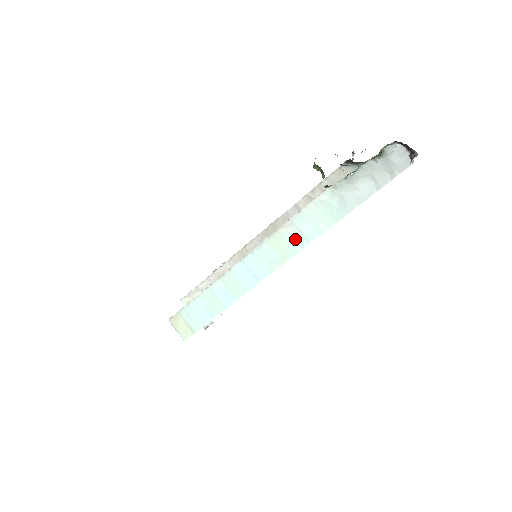
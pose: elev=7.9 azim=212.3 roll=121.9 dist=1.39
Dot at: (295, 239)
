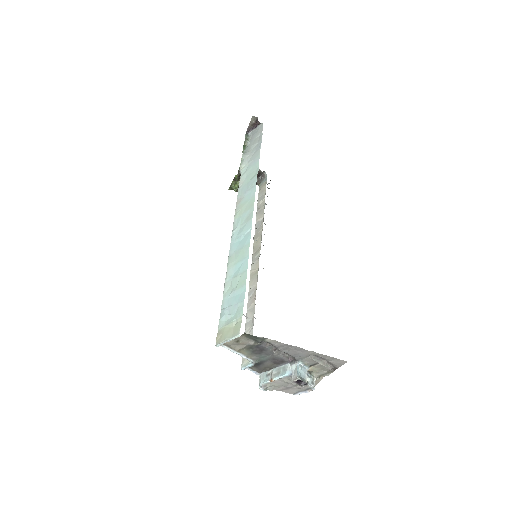
Dot at: (247, 196)
